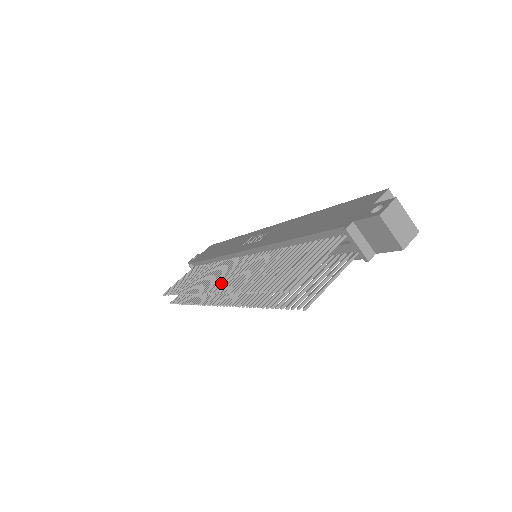
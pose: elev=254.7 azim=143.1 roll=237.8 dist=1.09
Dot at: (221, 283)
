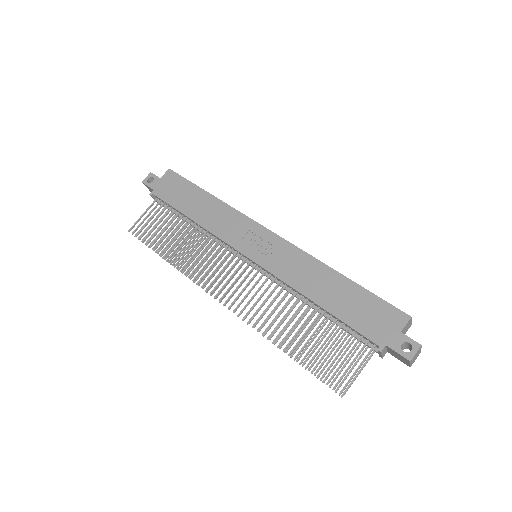
Dot at: occluded
